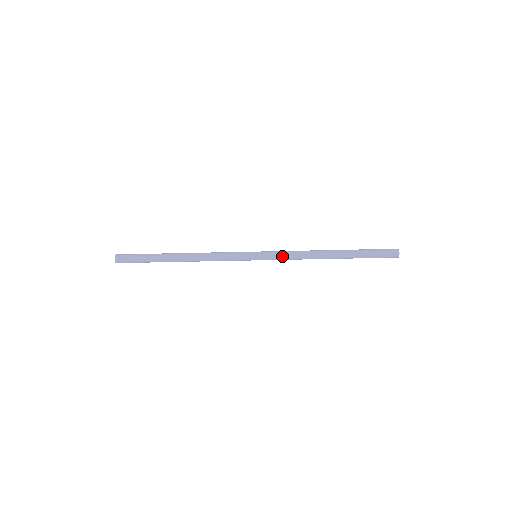
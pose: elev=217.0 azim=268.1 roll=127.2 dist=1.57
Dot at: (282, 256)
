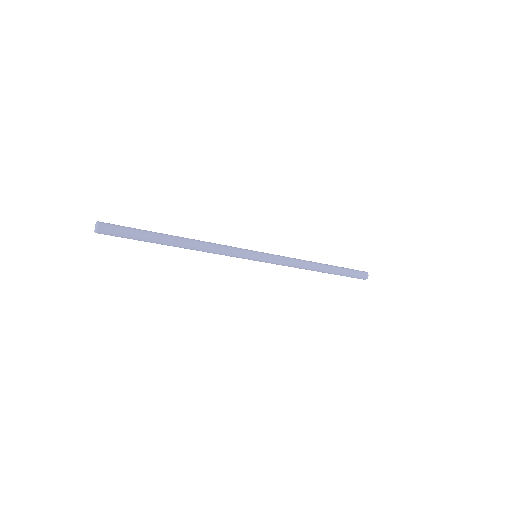
Dot at: (282, 259)
